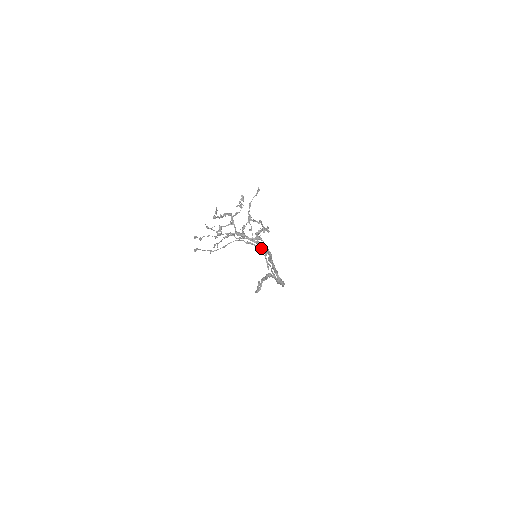
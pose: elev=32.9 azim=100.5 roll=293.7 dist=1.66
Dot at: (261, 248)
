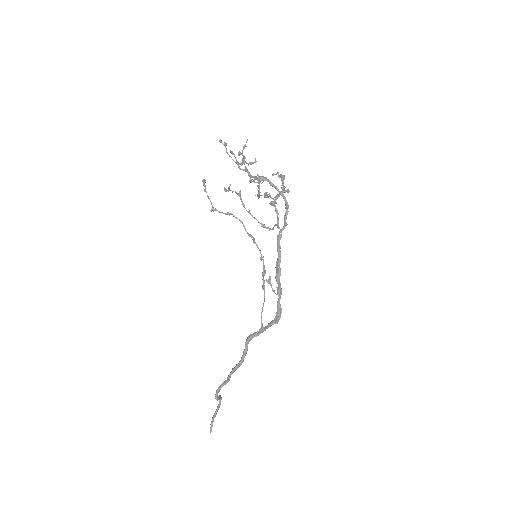
Dot at: (262, 257)
